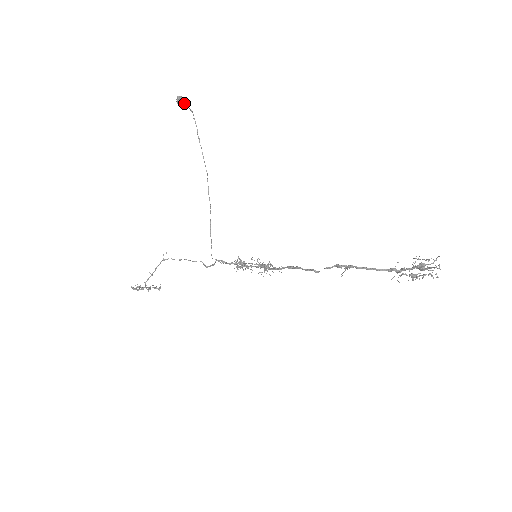
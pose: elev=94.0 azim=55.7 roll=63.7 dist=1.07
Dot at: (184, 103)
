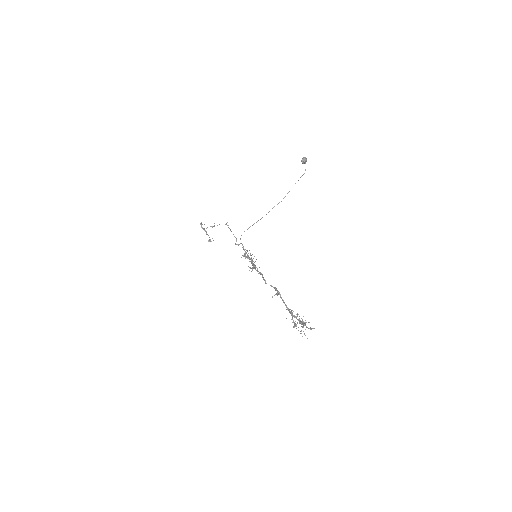
Dot at: (304, 161)
